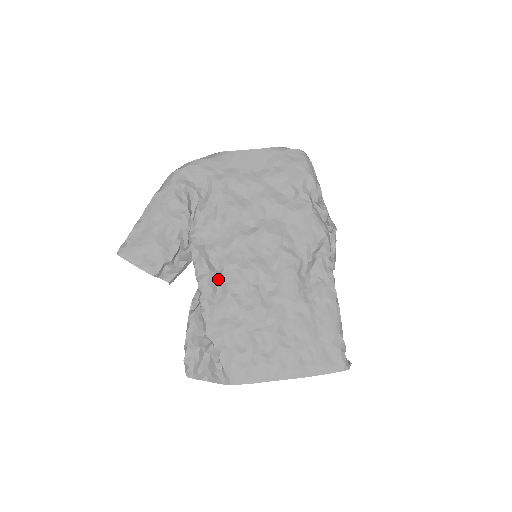
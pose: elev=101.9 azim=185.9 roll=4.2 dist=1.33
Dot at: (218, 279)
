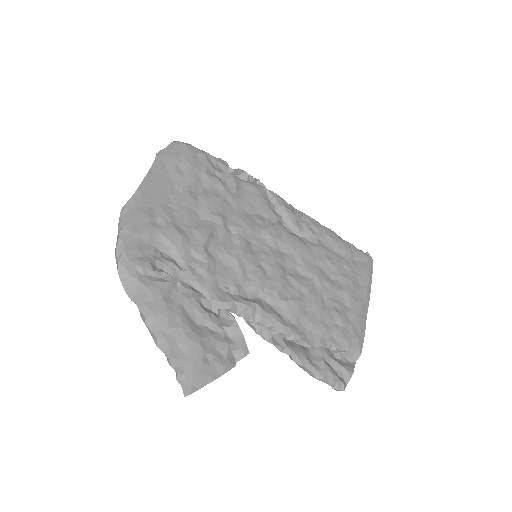
Dot at: (265, 303)
